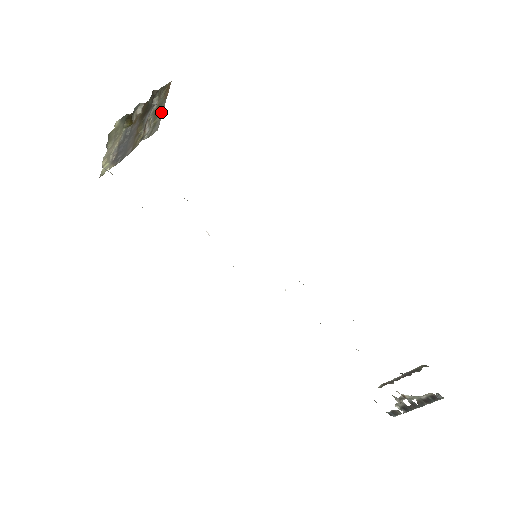
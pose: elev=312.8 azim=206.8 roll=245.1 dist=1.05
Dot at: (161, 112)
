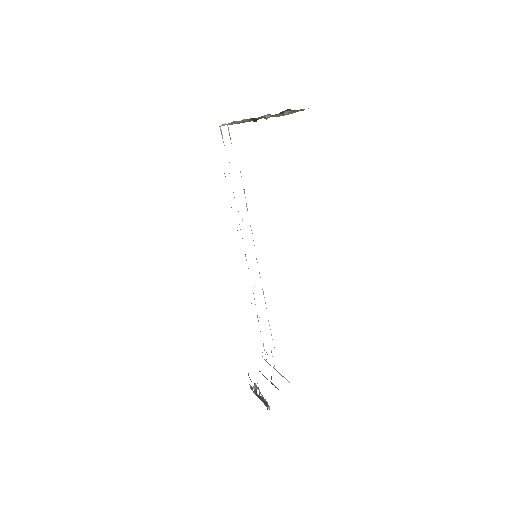
Dot at: (292, 113)
